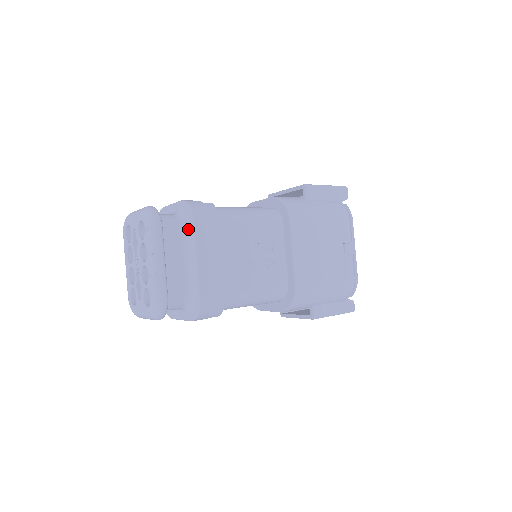
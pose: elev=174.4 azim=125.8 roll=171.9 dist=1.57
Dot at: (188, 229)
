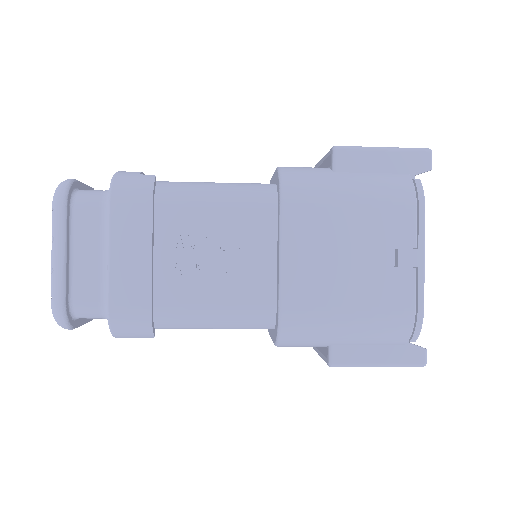
Dot at: occluded
